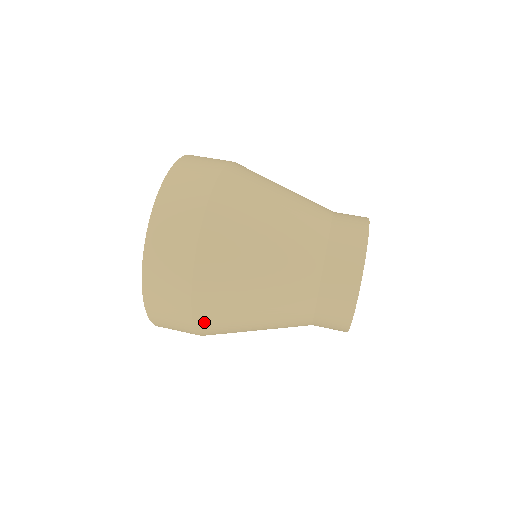
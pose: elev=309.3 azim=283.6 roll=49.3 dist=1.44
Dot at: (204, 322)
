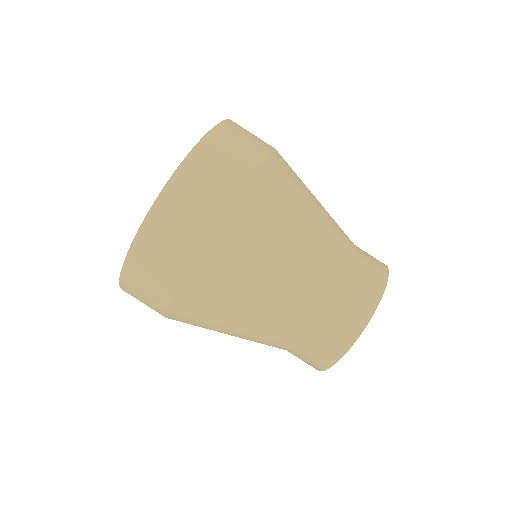
Dot at: (192, 288)
